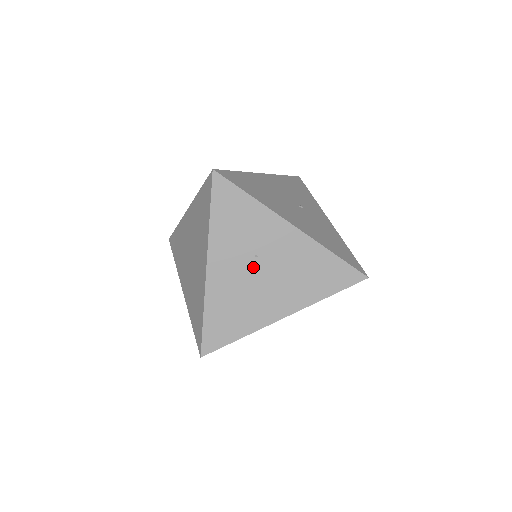
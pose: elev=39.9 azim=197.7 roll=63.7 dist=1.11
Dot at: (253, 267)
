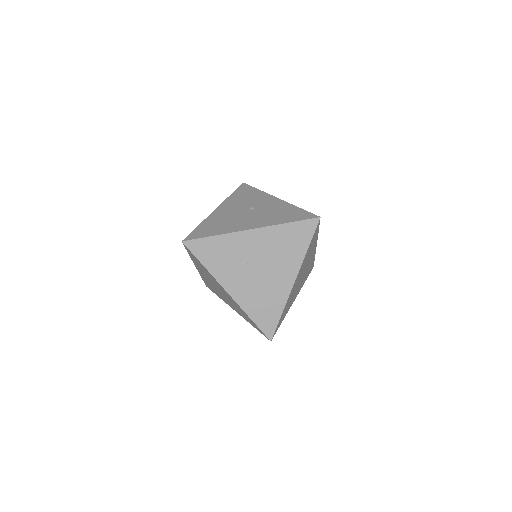
Dot at: (251, 271)
